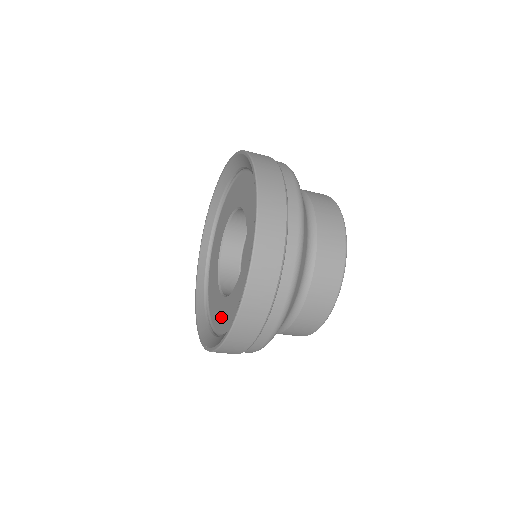
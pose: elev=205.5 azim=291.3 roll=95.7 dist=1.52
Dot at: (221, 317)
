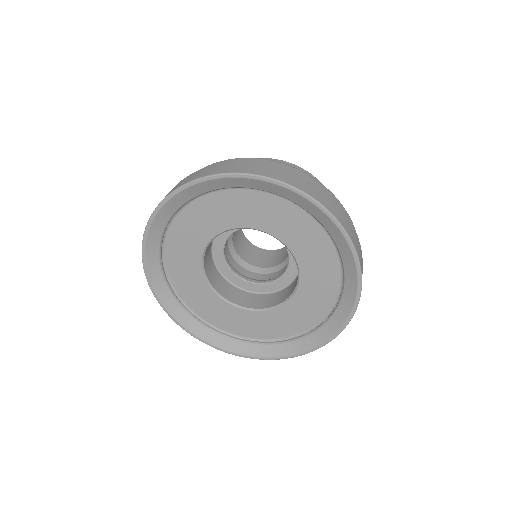
Dot at: (204, 305)
